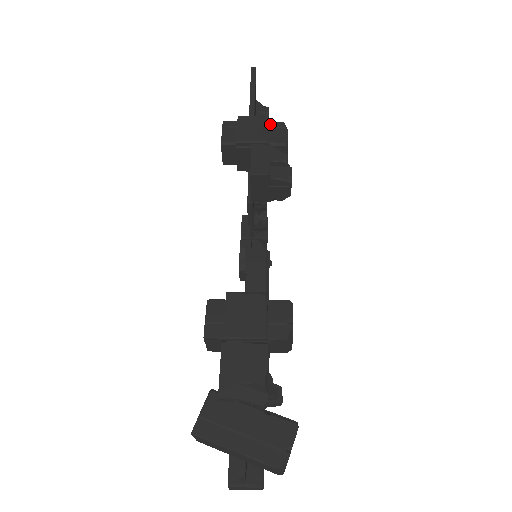
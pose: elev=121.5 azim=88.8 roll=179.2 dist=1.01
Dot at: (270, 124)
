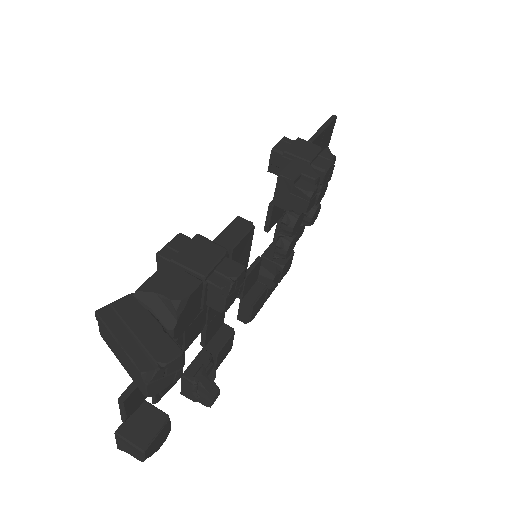
Dot at: (321, 153)
